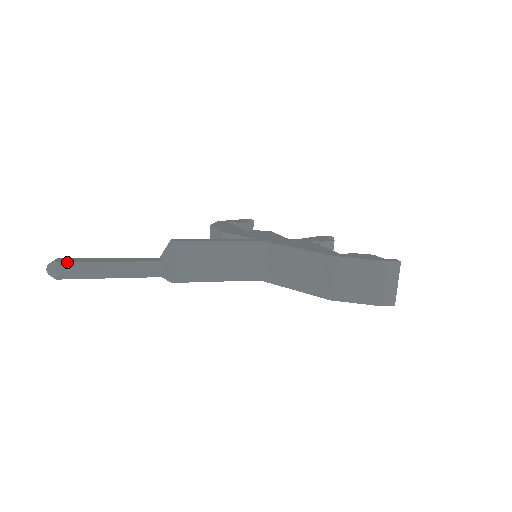
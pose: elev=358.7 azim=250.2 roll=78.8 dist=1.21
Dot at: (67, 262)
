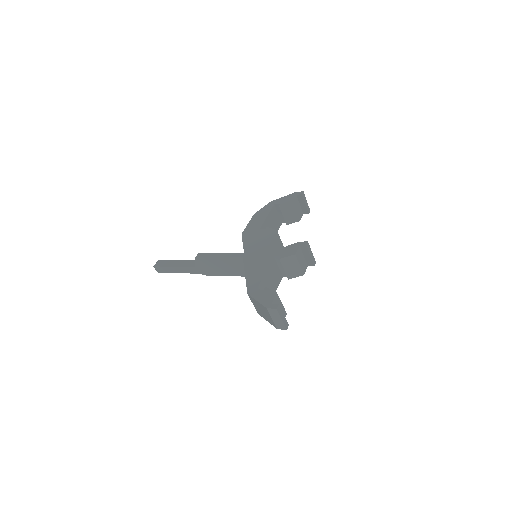
Dot at: (158, 266)
